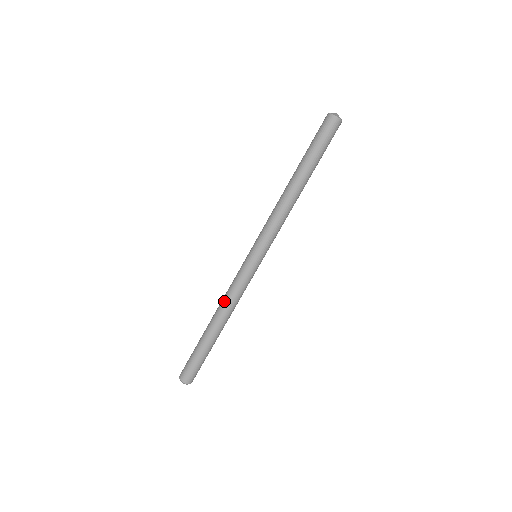
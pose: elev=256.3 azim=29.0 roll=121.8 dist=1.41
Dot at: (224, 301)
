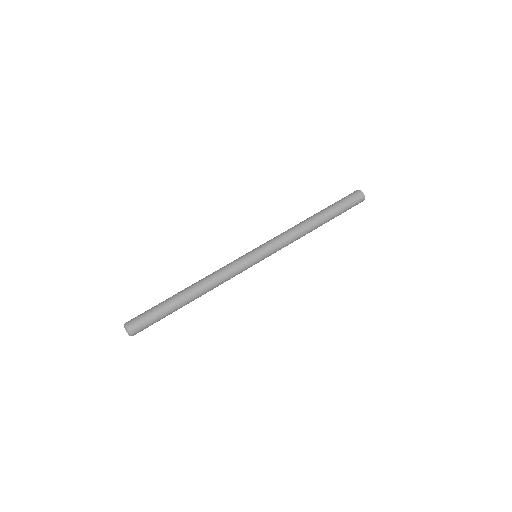
Dot at: (211, 275)
